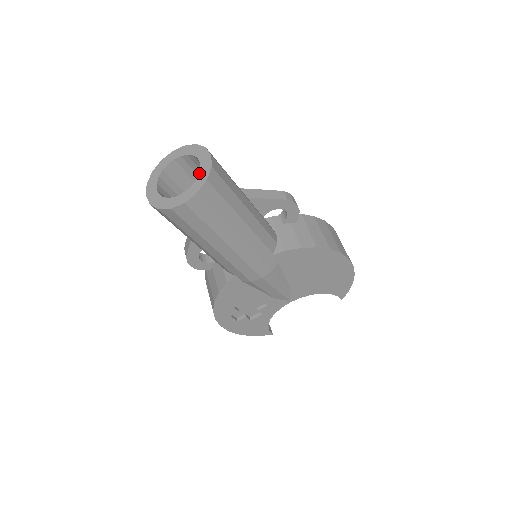
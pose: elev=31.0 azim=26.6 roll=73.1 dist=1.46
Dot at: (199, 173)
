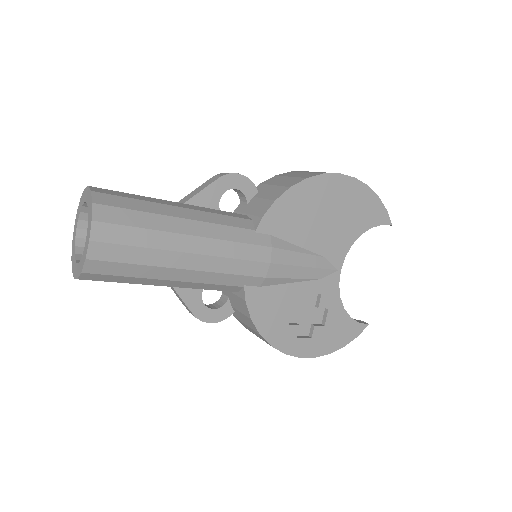
Dot at: occluded
